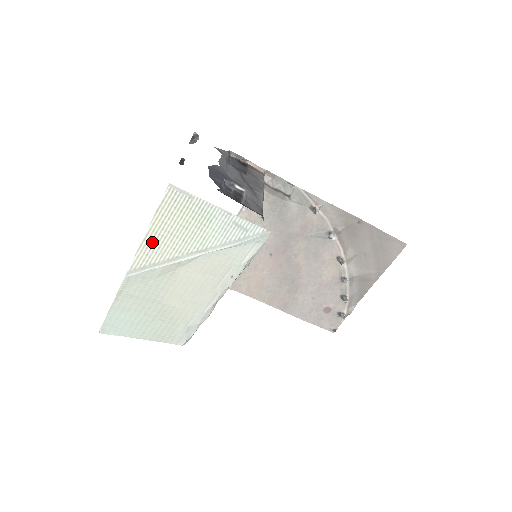
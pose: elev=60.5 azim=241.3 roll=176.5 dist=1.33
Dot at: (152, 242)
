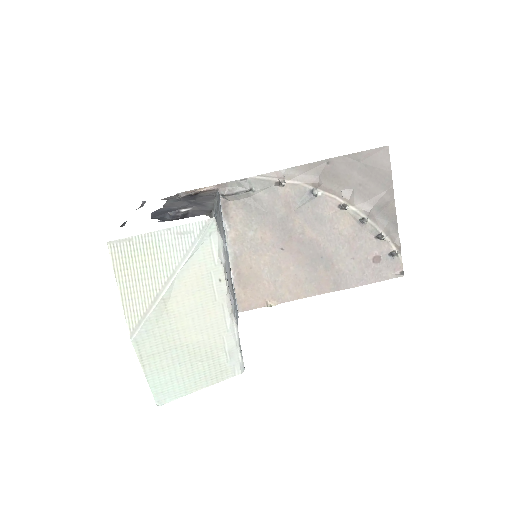
Dot at: (129, 297)
